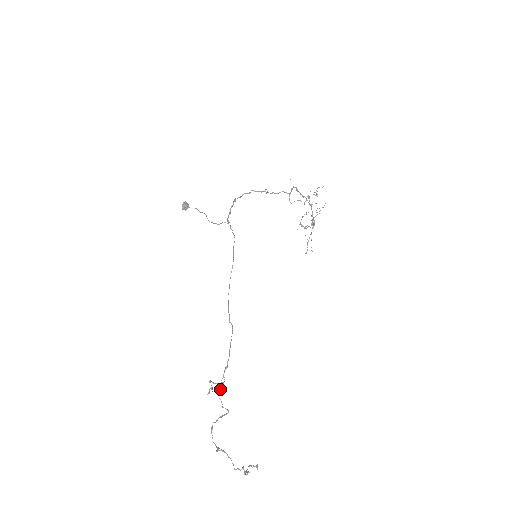
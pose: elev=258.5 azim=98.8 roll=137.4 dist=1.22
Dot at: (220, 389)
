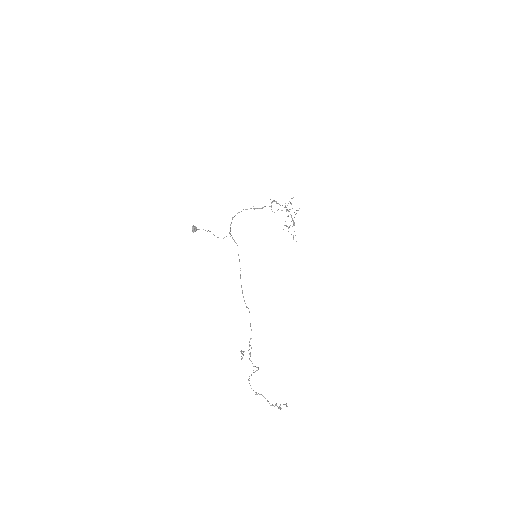
Dot at: (249, 354)
